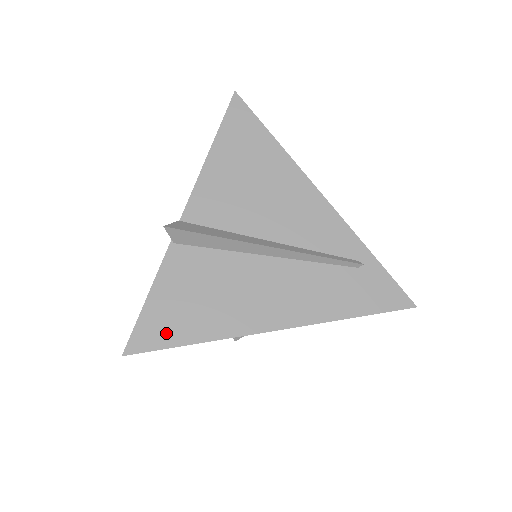
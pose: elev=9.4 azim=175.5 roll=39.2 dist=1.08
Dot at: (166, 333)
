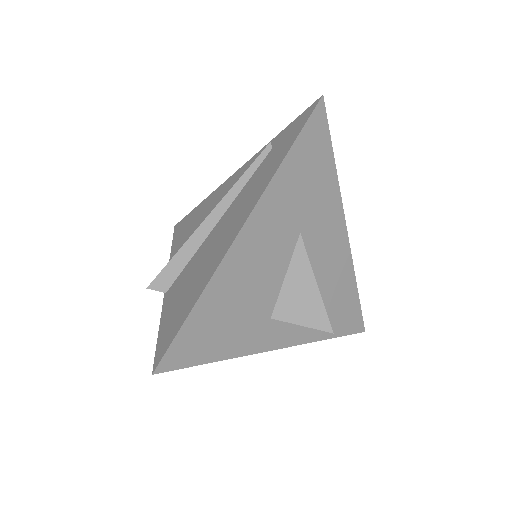
Dot at: (176, 325)
